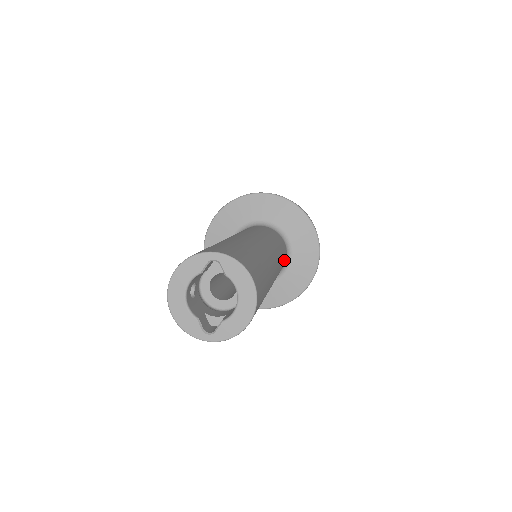
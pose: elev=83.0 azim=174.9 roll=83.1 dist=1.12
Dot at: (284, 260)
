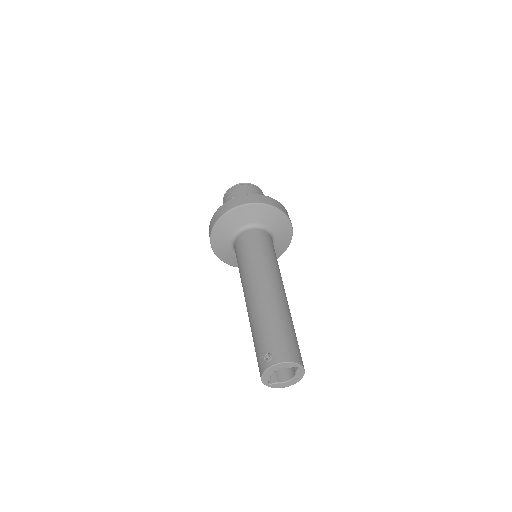
Dot at: occluded
